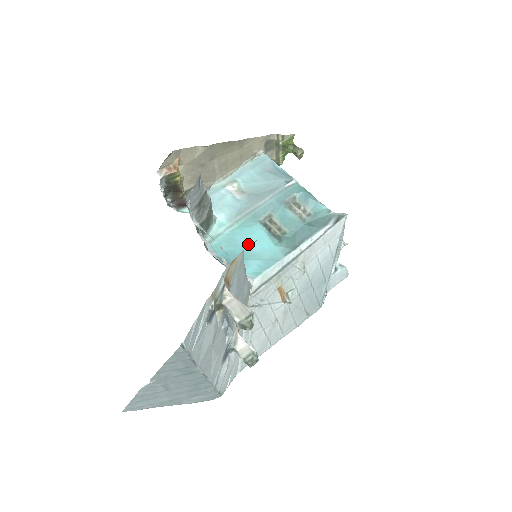
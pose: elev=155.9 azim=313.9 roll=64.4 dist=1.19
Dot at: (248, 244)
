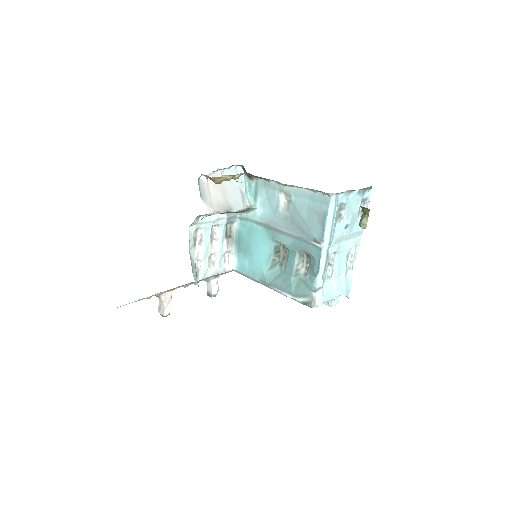
Dot at: (255, 247)
